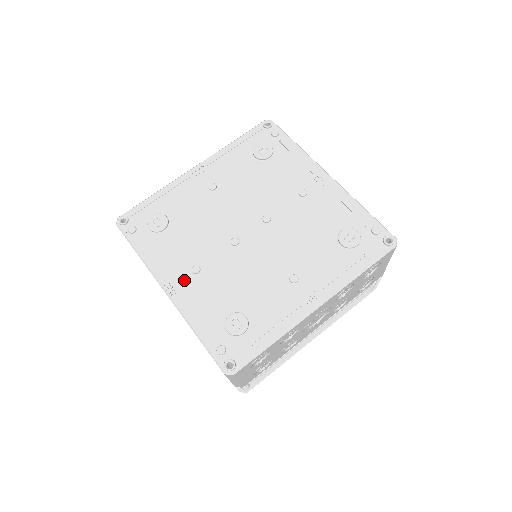
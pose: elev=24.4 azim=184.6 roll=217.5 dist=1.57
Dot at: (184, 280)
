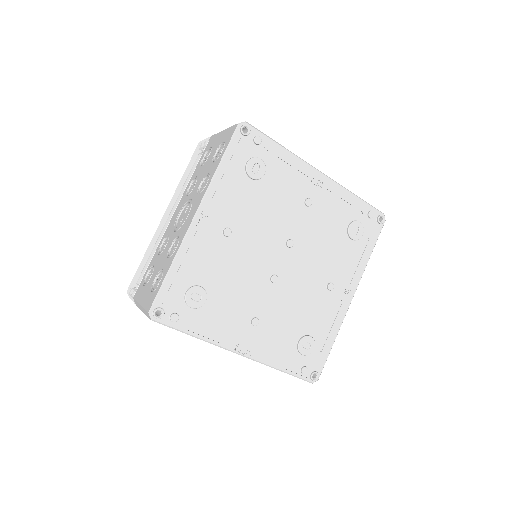
Dot at: (249, 336)
